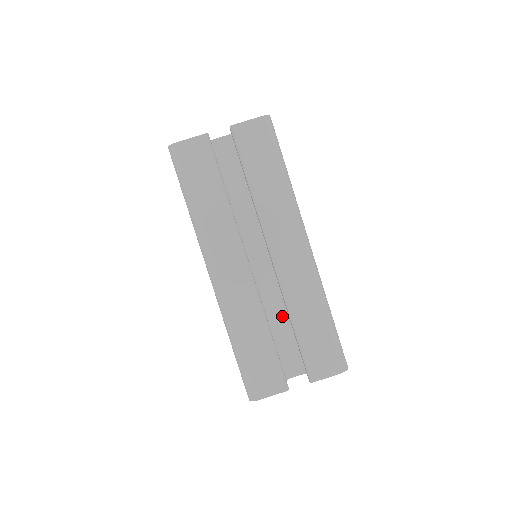
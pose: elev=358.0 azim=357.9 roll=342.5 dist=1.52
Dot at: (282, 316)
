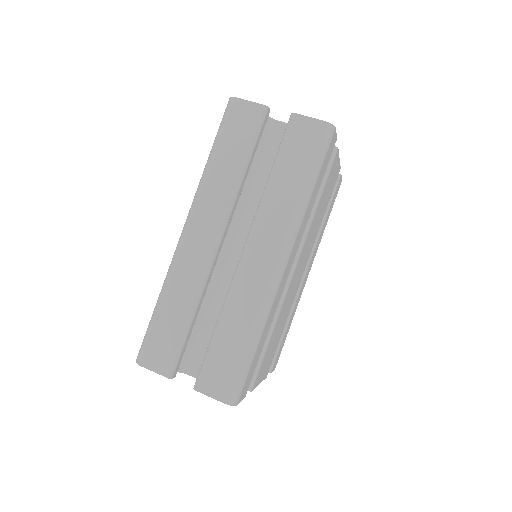
Dot at: occluded
